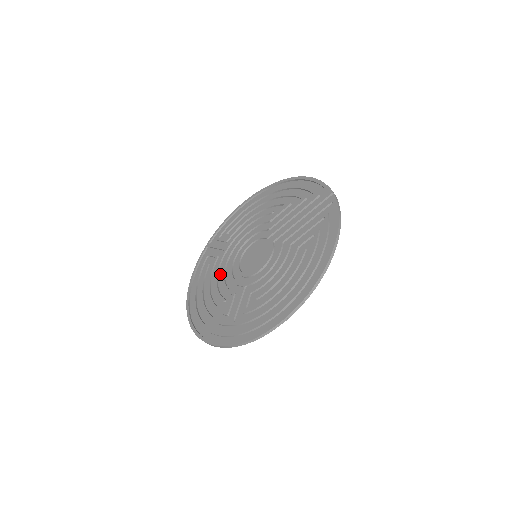
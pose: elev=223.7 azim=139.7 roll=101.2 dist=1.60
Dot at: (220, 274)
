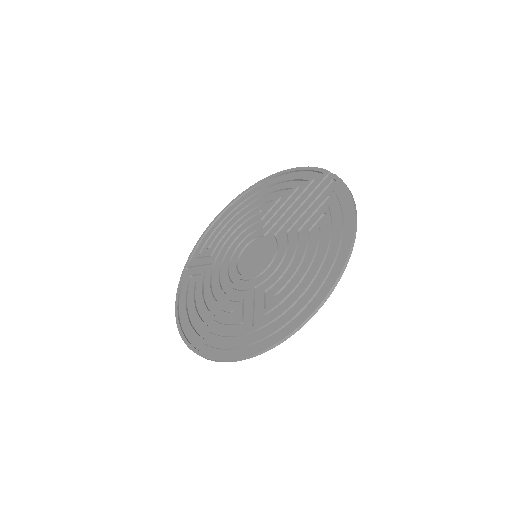
Dot at: (214, 288)
